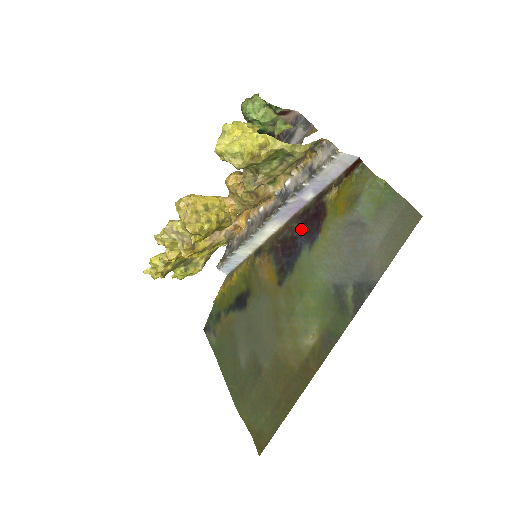
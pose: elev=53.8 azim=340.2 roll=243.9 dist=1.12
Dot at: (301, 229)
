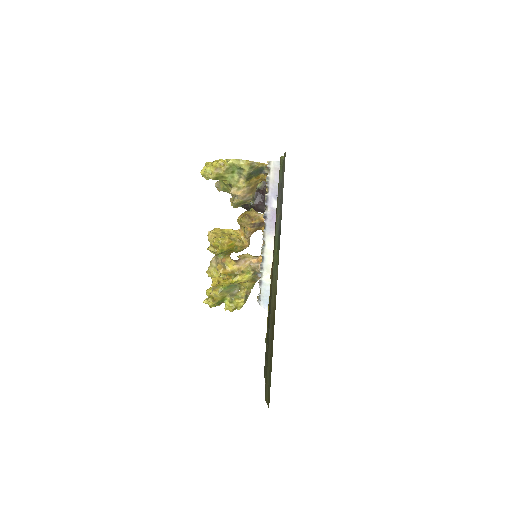
Dot at: occluded
